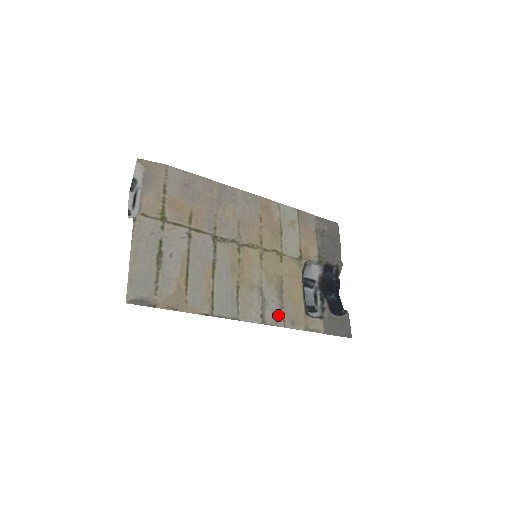
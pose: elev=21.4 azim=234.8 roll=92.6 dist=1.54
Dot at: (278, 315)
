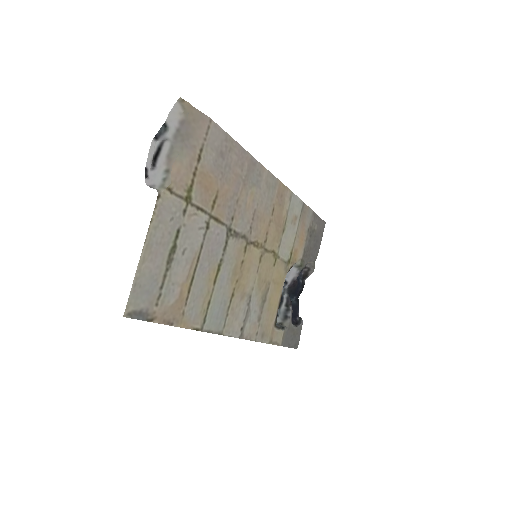
Dot at: (254, 327)
